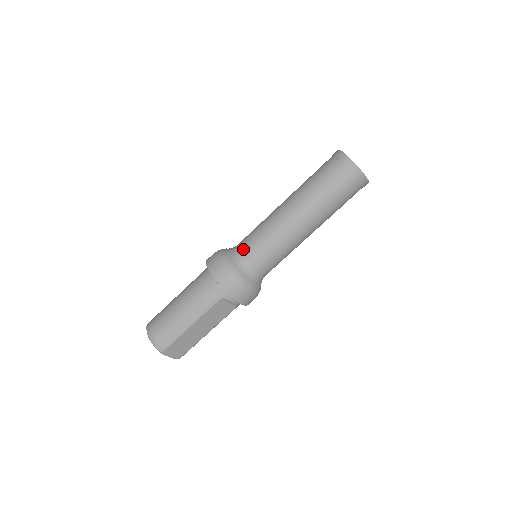
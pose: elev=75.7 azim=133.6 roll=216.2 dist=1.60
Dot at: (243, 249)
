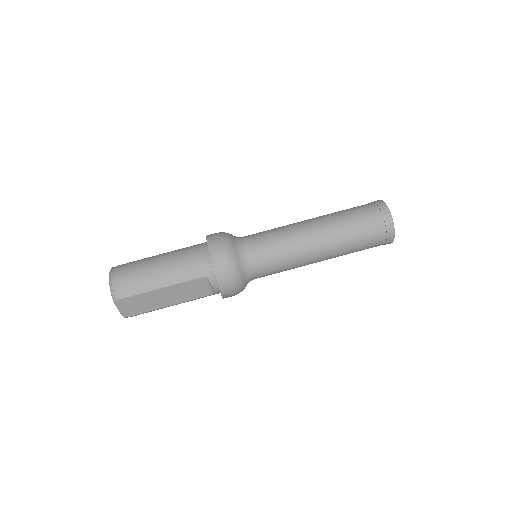
Dot at: (250, 241)
